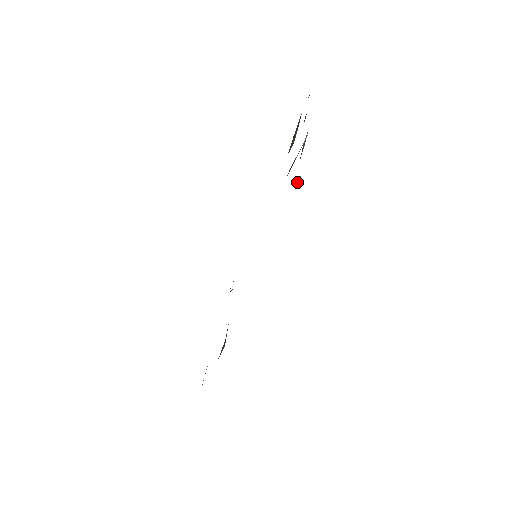
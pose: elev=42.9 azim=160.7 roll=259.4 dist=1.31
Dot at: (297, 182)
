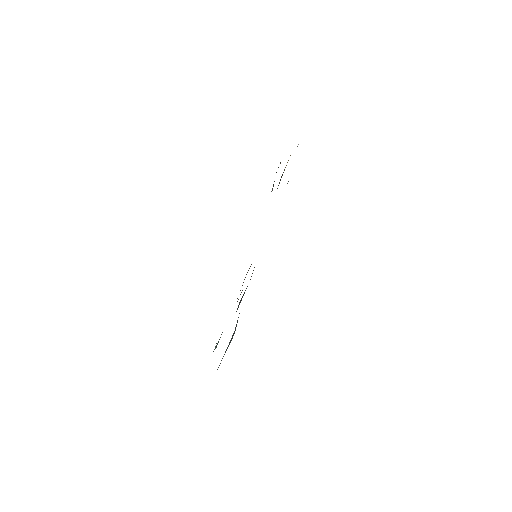
Dot at: occluded
